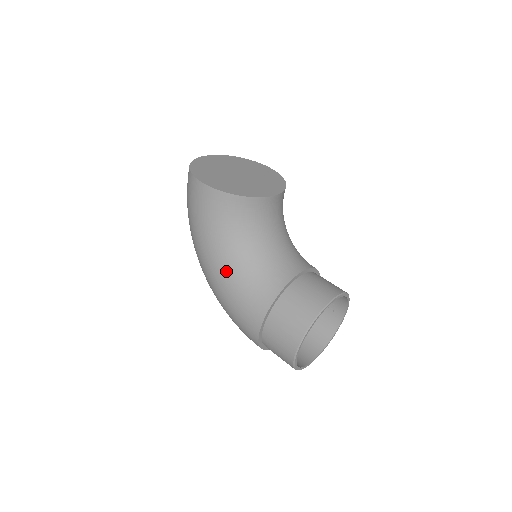
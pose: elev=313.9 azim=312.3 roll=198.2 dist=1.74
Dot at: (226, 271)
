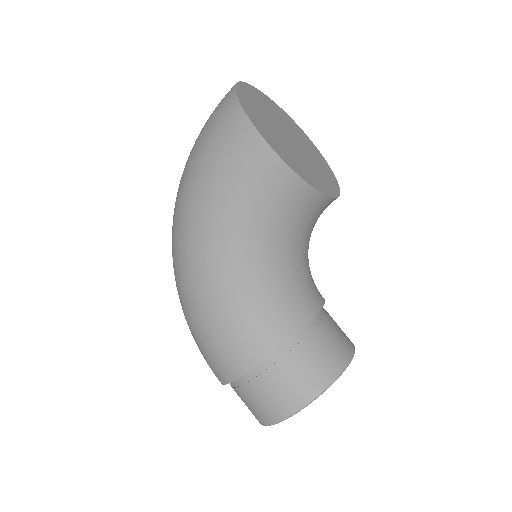
Dot at: (231, 276)
